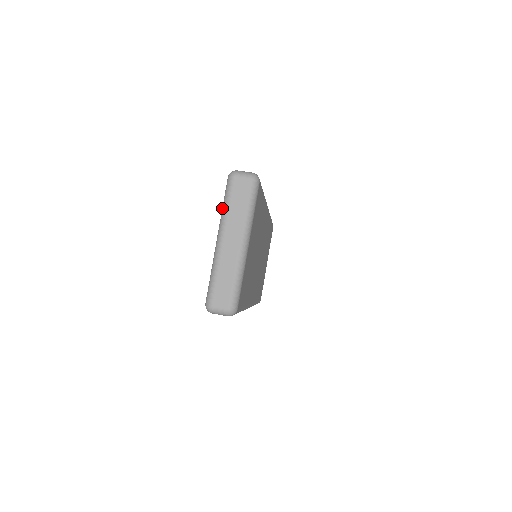
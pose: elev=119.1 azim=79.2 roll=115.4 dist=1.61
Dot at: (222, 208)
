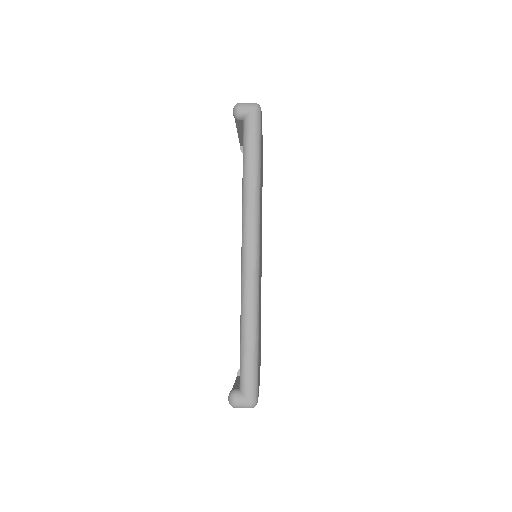
Dot at: occluded
